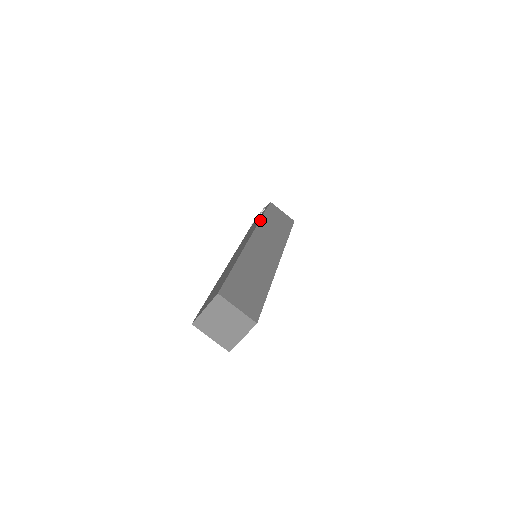
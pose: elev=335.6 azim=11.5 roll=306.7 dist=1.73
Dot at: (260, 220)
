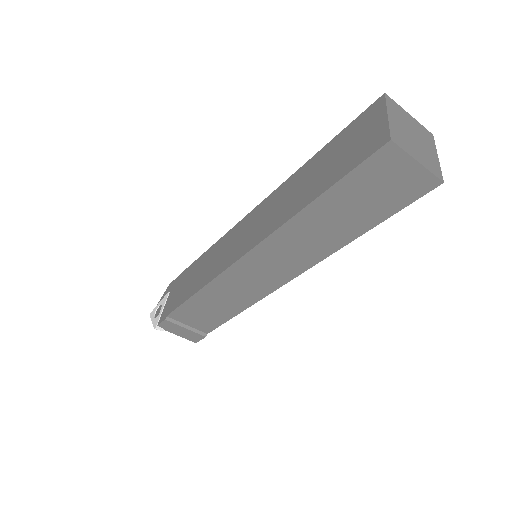
Dot at: (211, 247)
